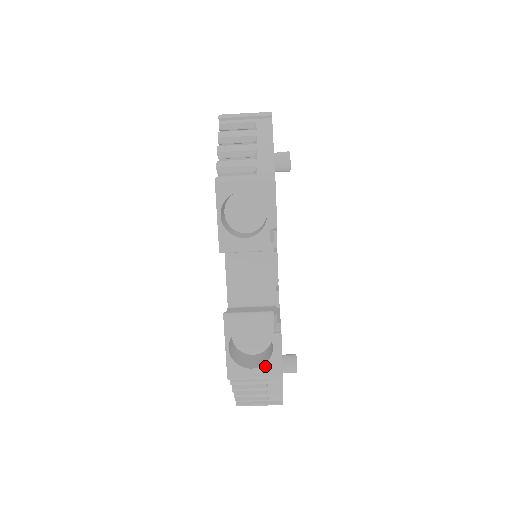
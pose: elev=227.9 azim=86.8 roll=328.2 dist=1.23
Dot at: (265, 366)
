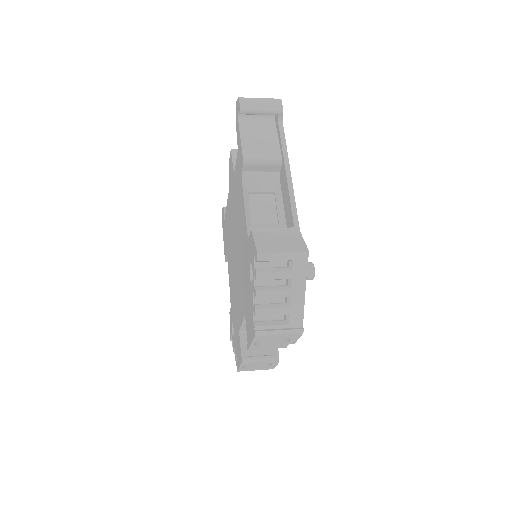
Dot at: (264, 368)
